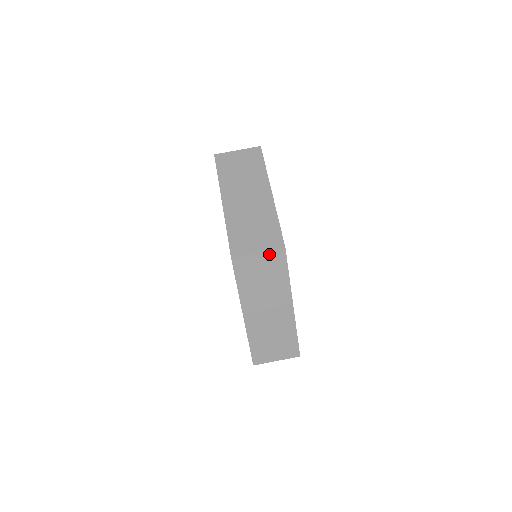
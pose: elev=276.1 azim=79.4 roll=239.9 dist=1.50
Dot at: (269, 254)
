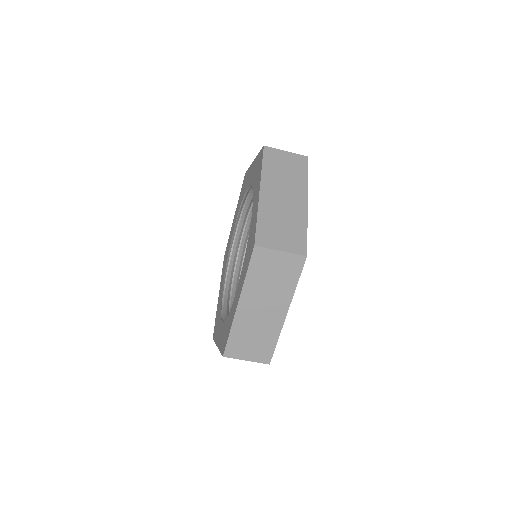
Dot at: (290, 256)
